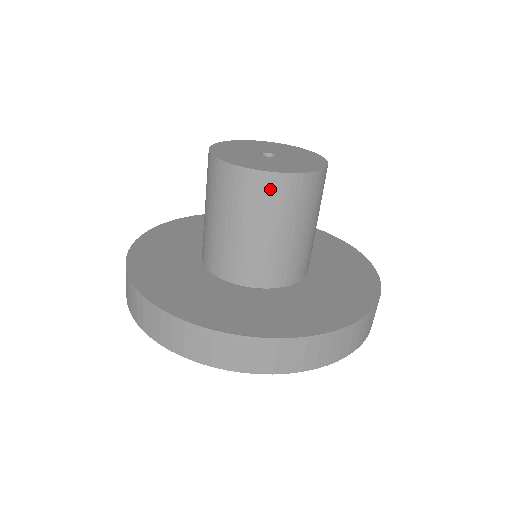
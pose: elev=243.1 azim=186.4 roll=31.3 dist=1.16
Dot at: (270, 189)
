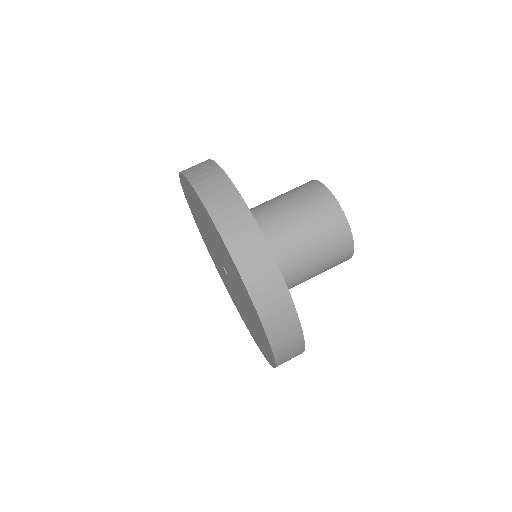
Dot at: (323, 201)
